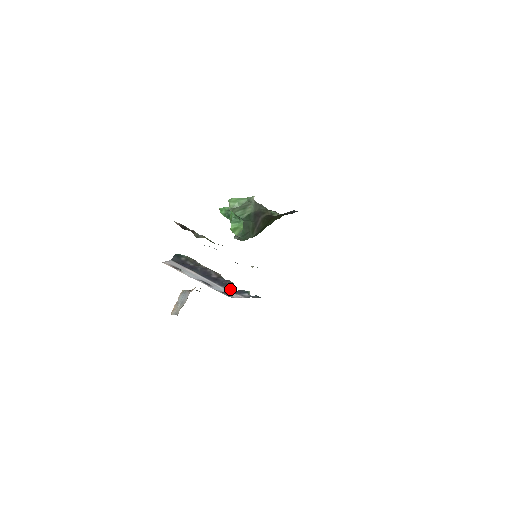
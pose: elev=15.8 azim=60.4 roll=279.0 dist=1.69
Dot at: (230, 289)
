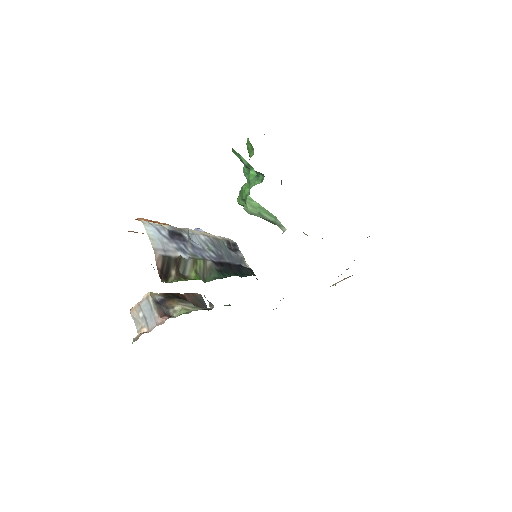
Dot at: occluded
